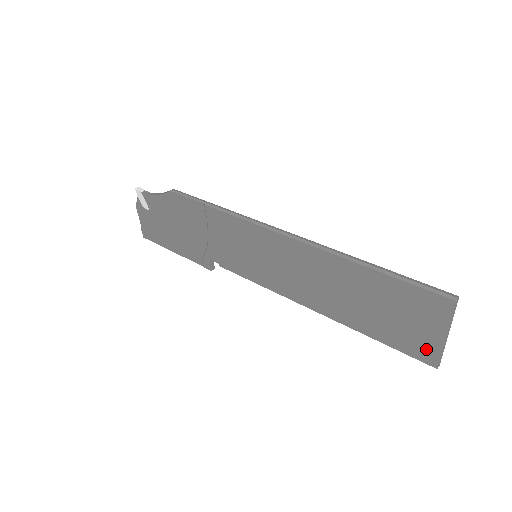
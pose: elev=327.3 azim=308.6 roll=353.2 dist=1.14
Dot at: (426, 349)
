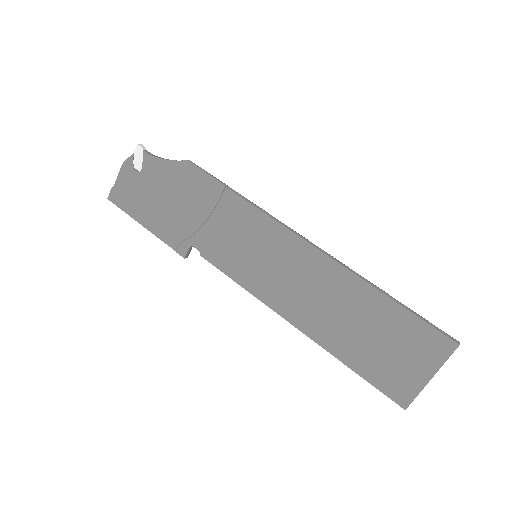
Dot at: (404, 388)
